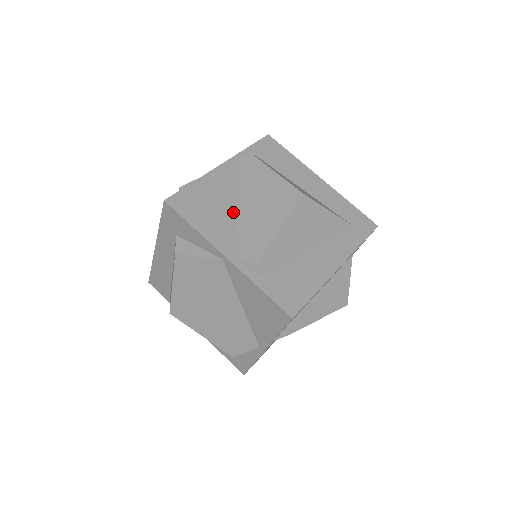
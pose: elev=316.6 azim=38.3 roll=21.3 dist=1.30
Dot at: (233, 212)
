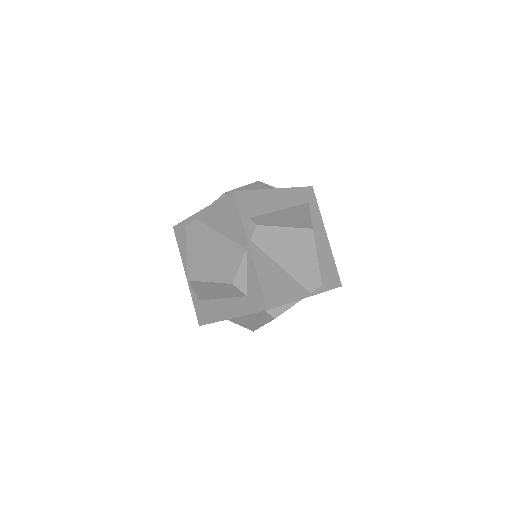
Dot at: (284, 271)
